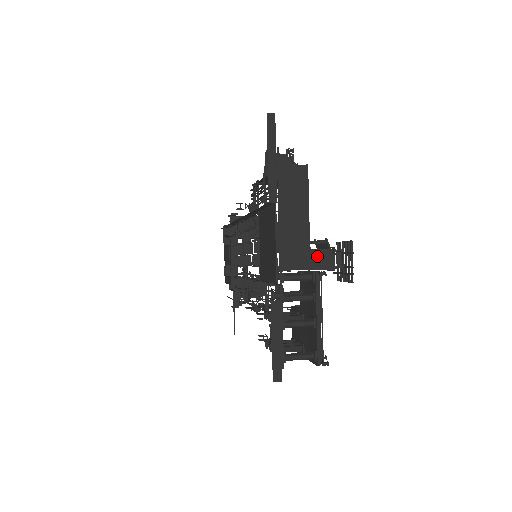
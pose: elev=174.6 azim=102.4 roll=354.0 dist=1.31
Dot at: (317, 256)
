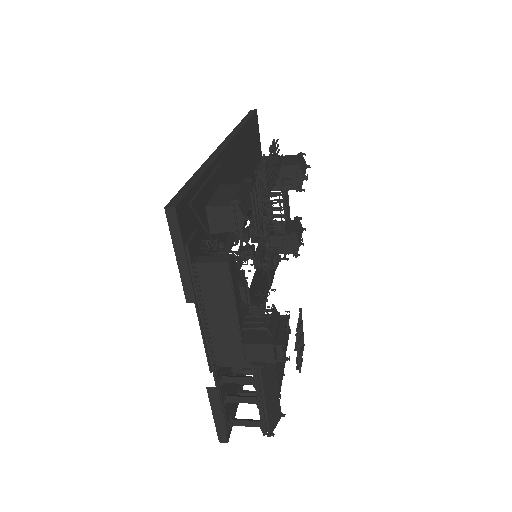
Dot at: (253, 350)
